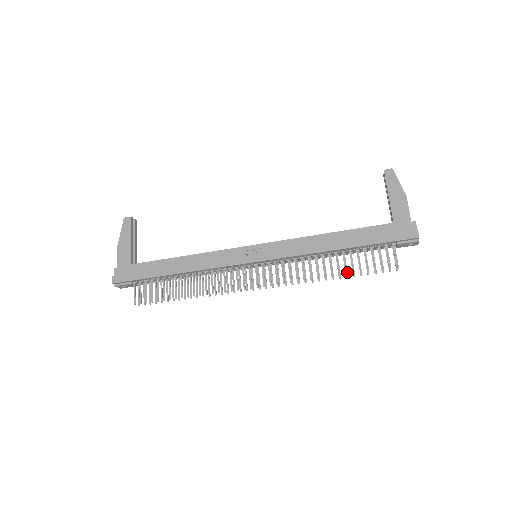
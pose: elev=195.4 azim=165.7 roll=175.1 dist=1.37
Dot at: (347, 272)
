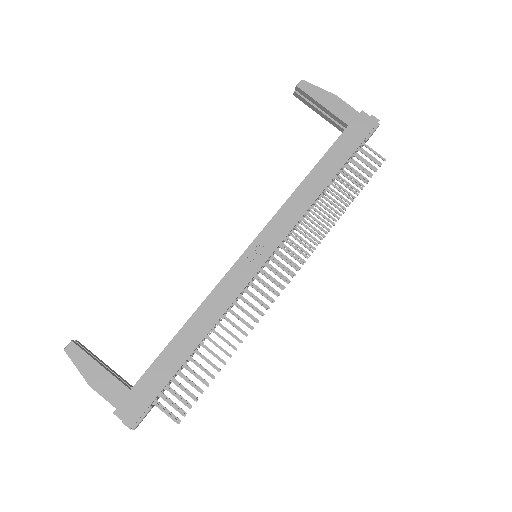
Dot at: (346, 199)
